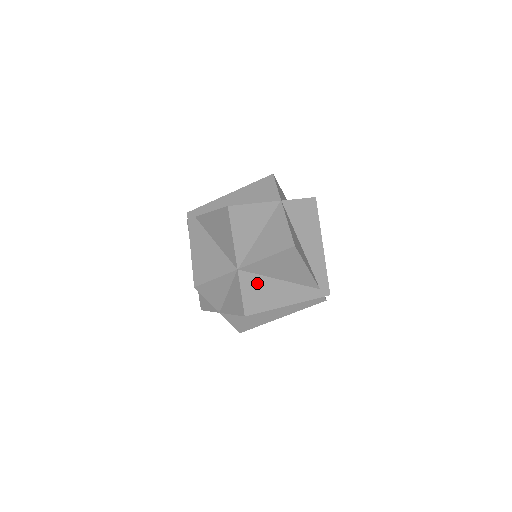
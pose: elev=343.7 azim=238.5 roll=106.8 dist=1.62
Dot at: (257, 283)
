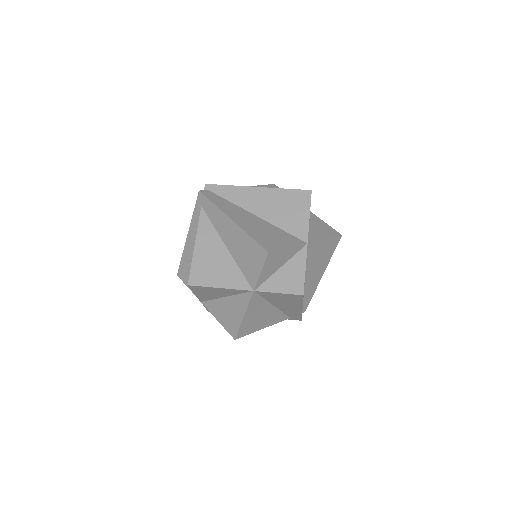
Dot at: occluded
